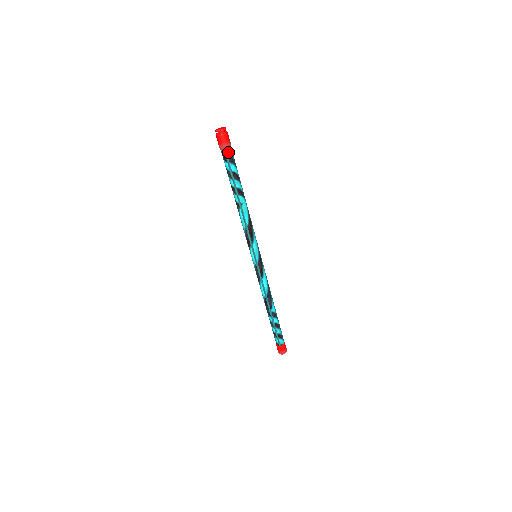
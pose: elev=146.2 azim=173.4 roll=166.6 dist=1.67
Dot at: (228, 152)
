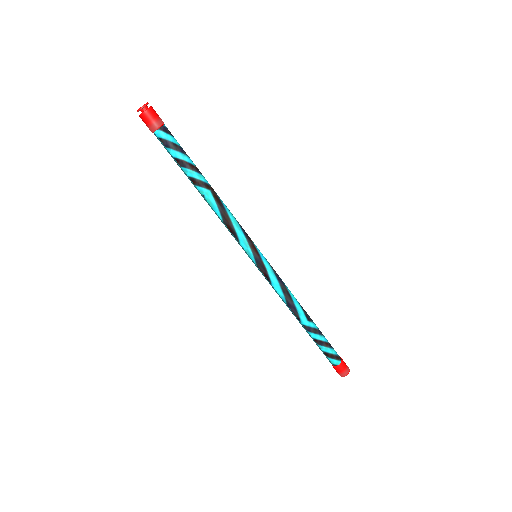
Dot at: (158, 135)
